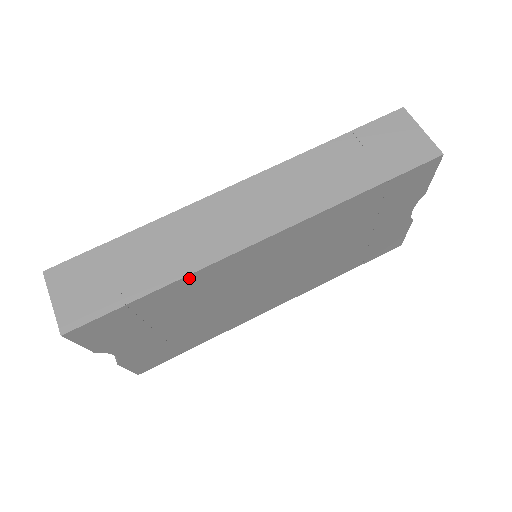
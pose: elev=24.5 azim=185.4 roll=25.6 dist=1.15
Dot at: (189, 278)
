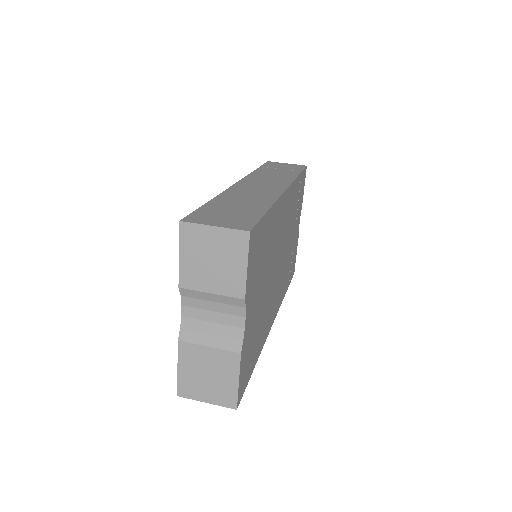
Dot at: (275, 207)
